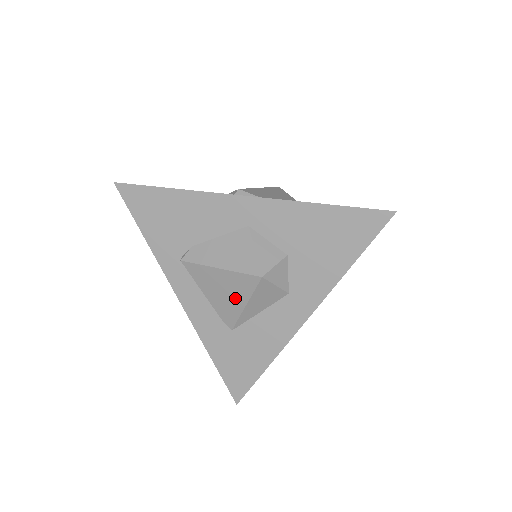
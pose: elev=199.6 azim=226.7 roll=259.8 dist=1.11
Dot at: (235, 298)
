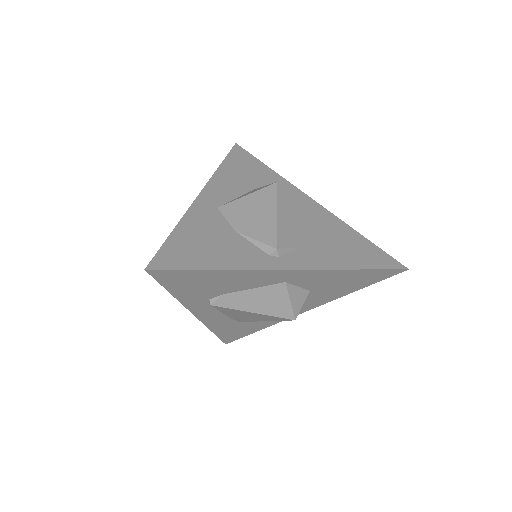
Dot at: (257, 319)
